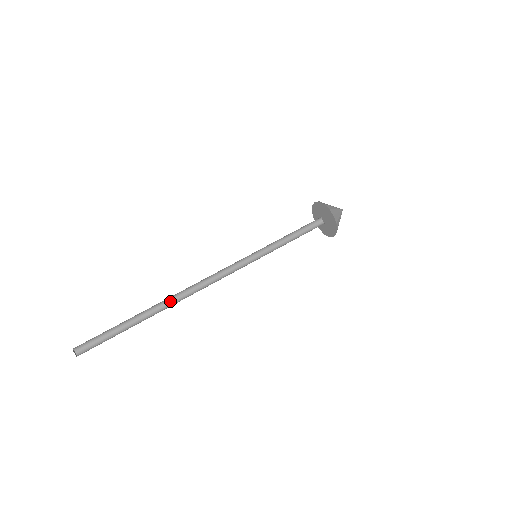
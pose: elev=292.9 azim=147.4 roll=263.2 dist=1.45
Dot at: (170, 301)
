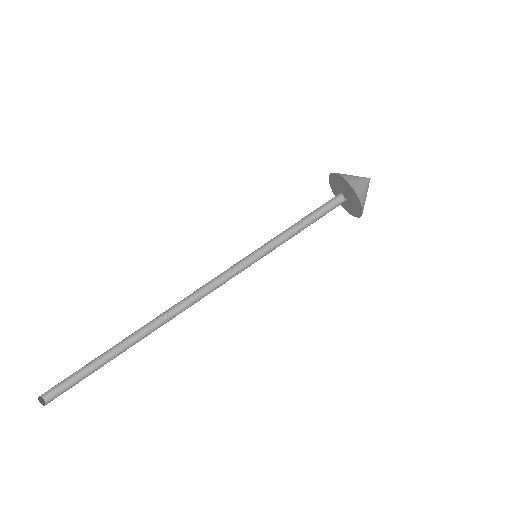
Dot at: (152, 326)
